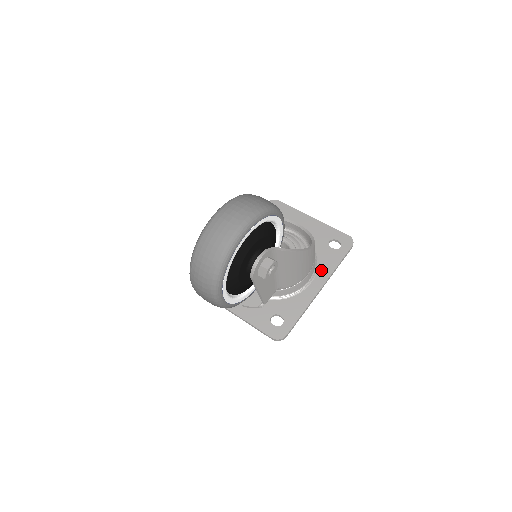
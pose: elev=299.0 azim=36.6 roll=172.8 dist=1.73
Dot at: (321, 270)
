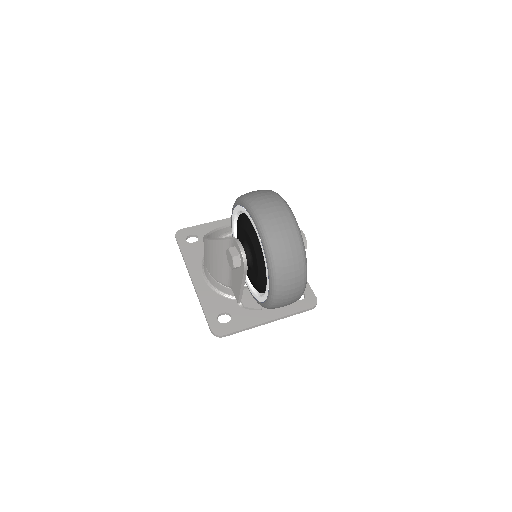
Dot at: occluded
